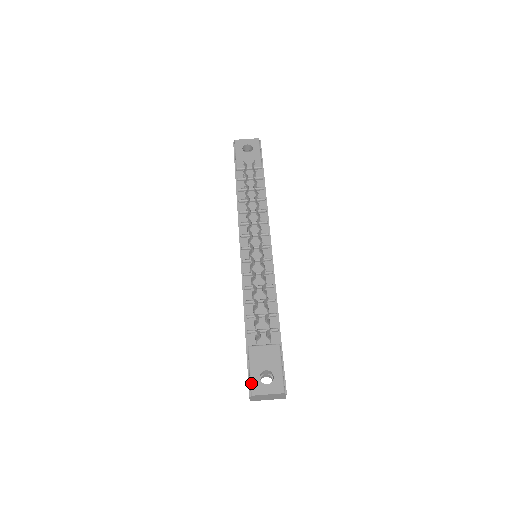
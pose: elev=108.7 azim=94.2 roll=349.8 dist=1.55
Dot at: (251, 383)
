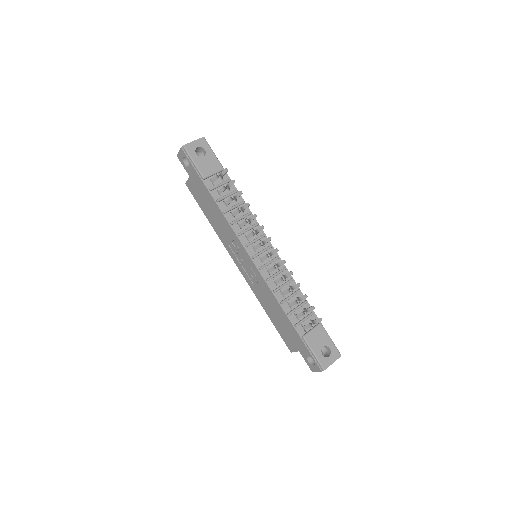
Dot at: (320, 362)
